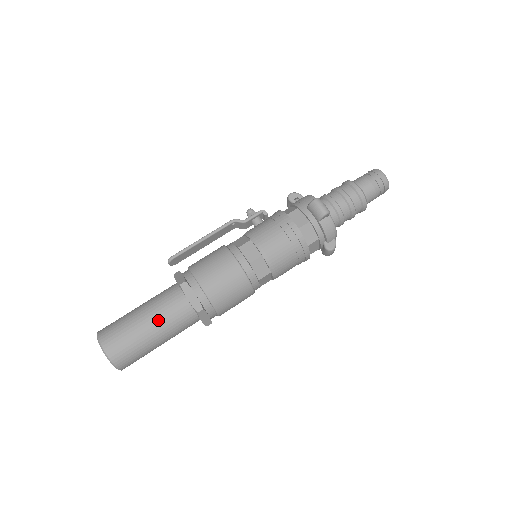
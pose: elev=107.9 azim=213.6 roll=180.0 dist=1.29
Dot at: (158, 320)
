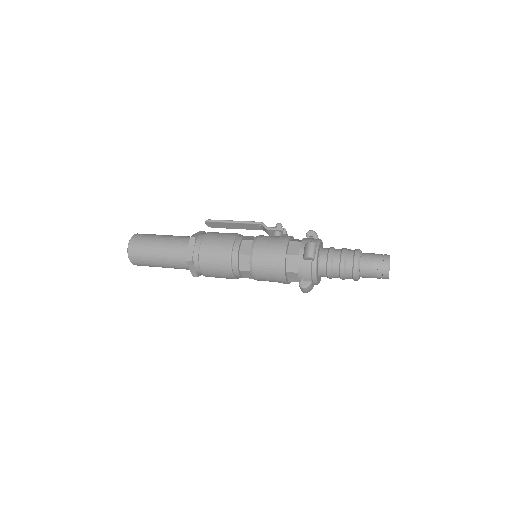
Dot at: (166, 249)
